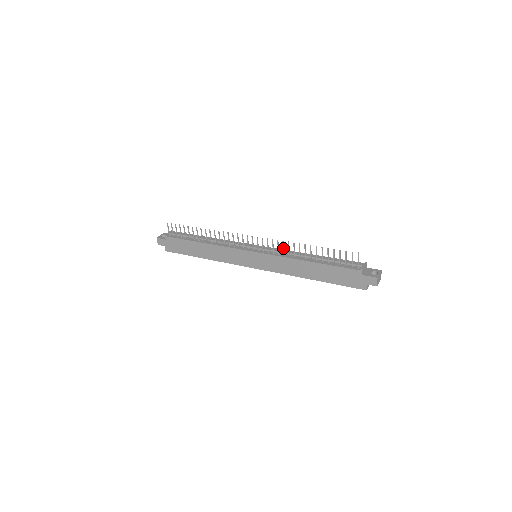
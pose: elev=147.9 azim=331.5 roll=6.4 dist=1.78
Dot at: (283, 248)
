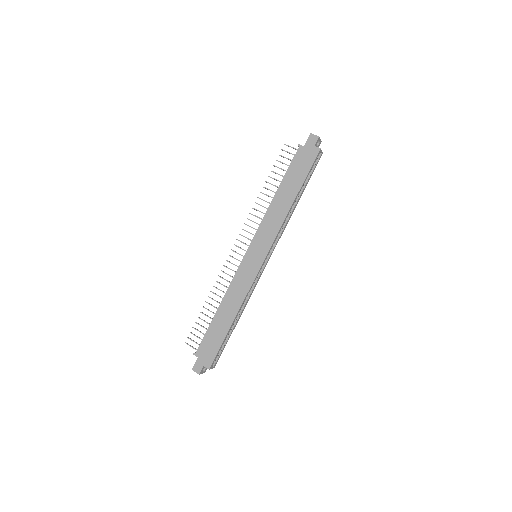
Dot at: occluded
